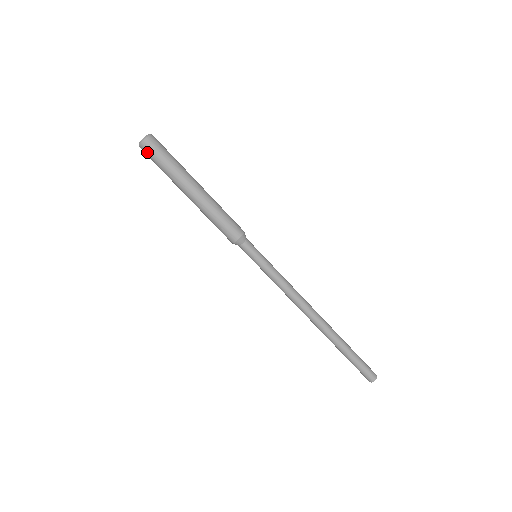
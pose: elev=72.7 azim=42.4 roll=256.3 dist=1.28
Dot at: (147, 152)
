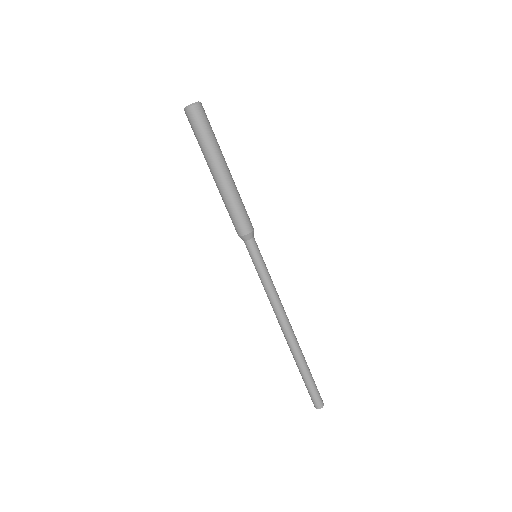
Dot at: (190, 119)
